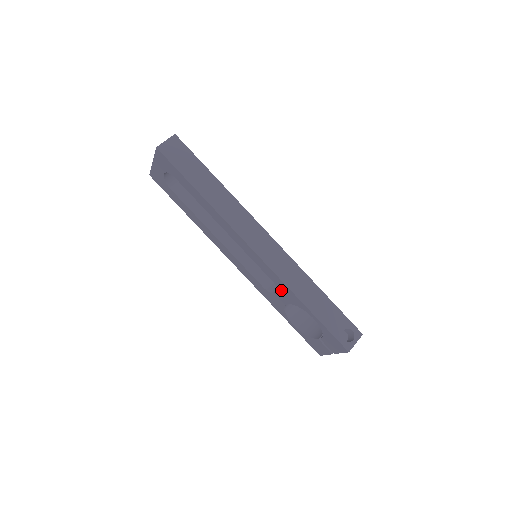
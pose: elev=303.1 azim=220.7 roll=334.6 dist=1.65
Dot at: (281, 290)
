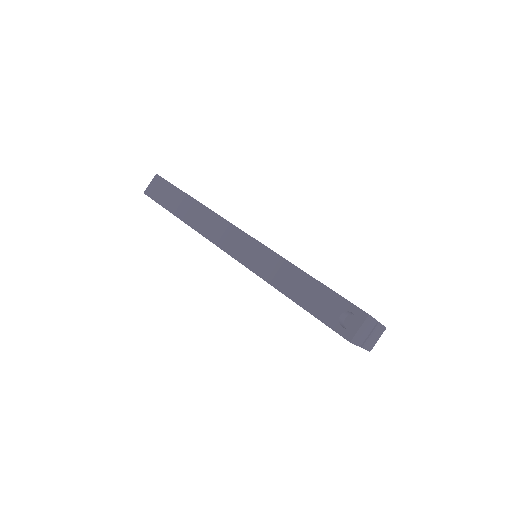
Dot at: occluded
